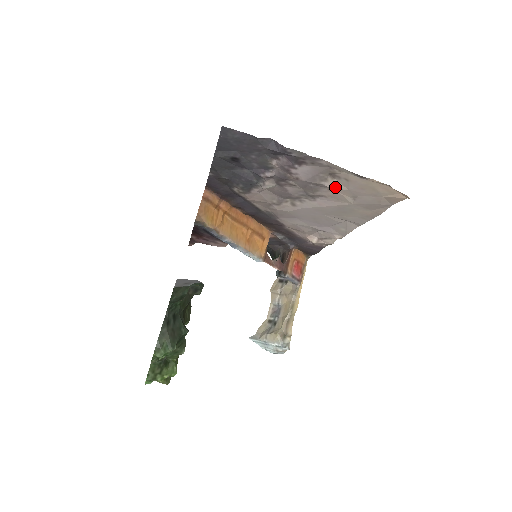
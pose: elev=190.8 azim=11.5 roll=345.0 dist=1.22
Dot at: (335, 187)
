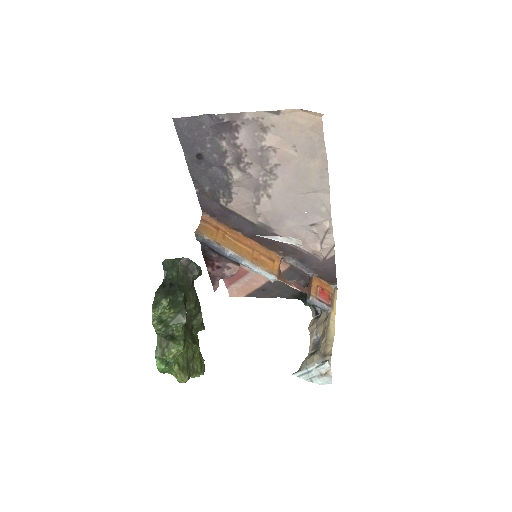
Dot at: (273, 142)
